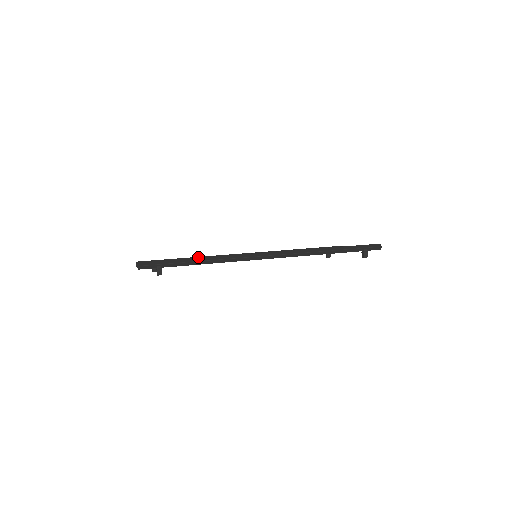
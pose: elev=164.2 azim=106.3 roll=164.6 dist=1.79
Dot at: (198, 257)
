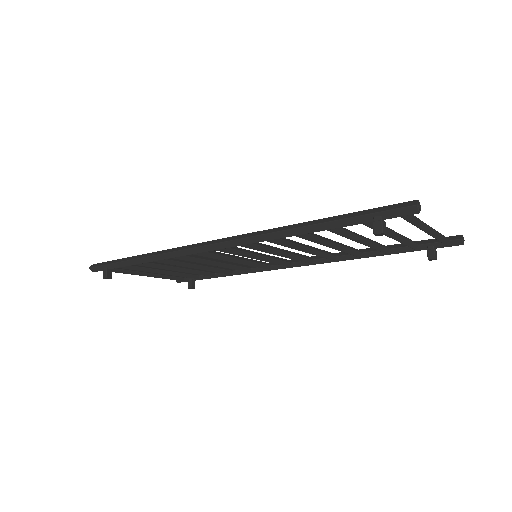
Dot at: occluded
